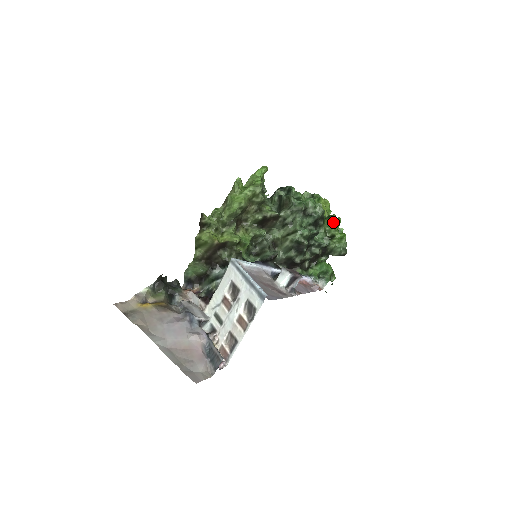
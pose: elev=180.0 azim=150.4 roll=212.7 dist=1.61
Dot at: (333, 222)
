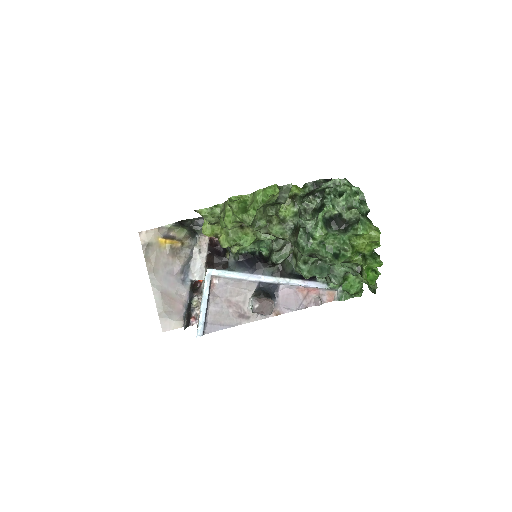
Dot at: occluded
